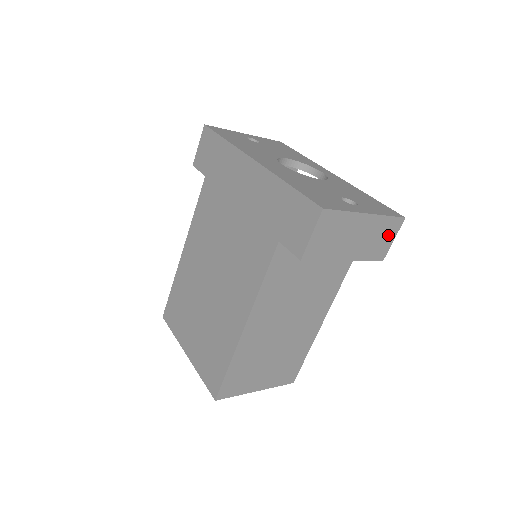
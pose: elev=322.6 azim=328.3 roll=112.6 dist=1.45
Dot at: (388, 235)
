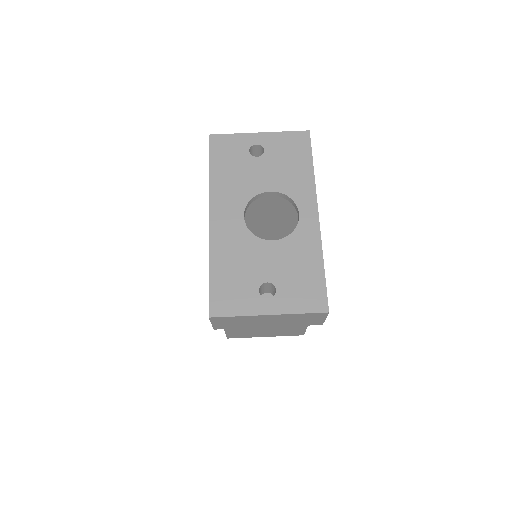
Dot at: (313, 318)
